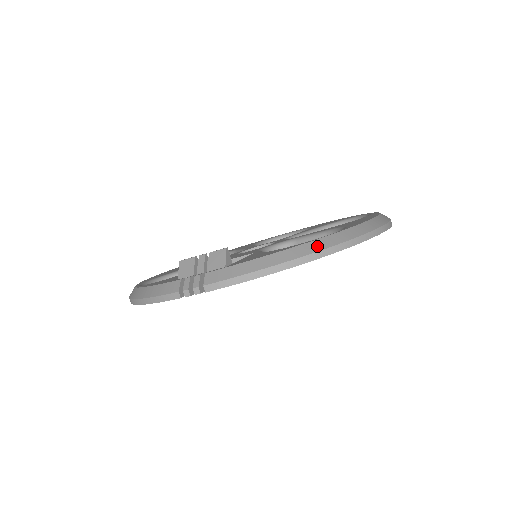
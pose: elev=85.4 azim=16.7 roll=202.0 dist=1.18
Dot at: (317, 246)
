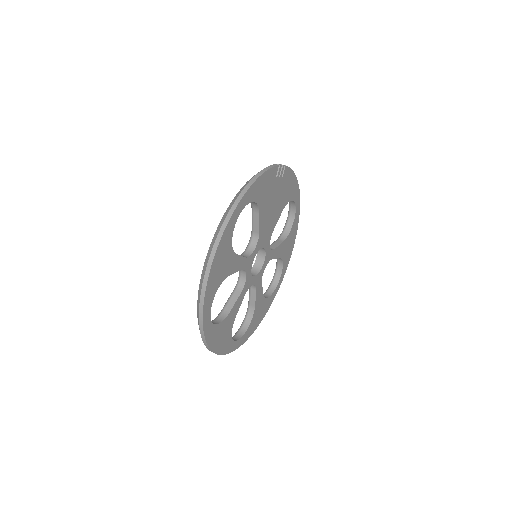
Dot at: occluded
